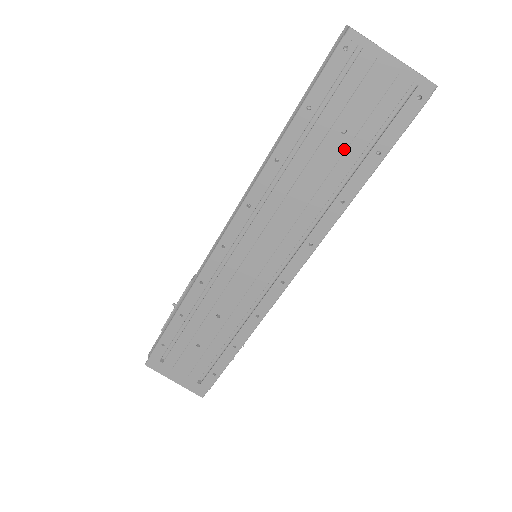
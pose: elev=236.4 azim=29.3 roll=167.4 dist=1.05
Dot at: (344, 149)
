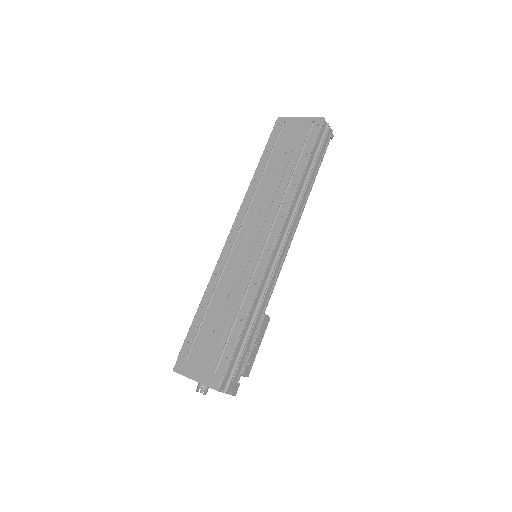
Dot at: (288, 160)
